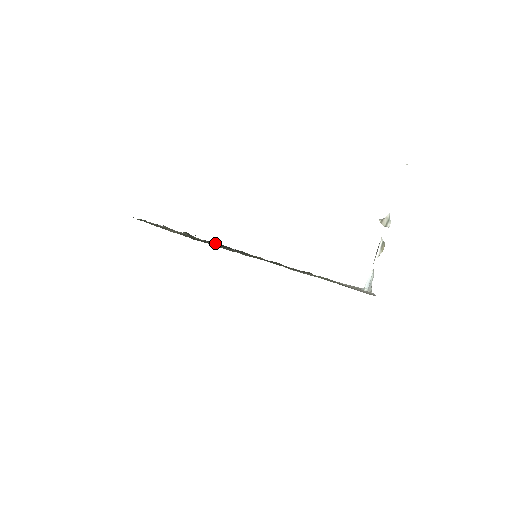
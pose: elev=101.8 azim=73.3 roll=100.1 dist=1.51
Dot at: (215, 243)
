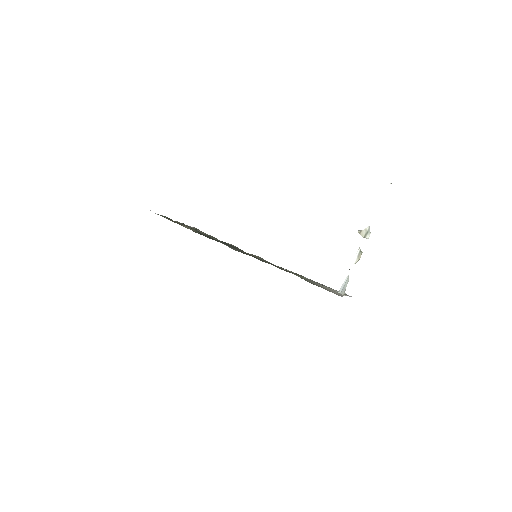
Dot at: occluded
